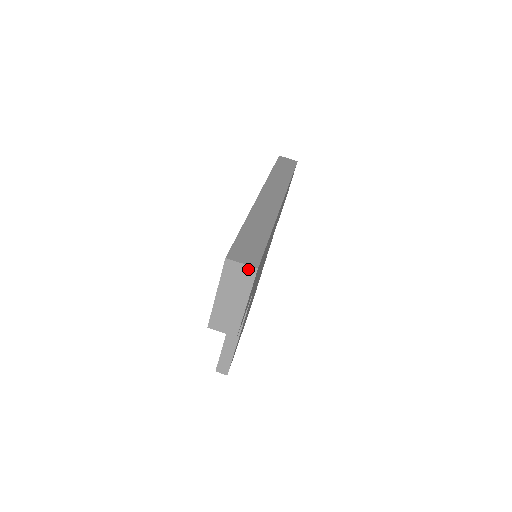
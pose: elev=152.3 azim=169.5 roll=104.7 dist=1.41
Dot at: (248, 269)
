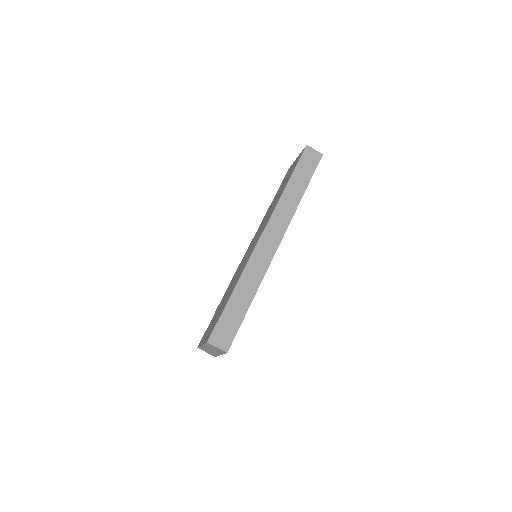
Dot at: (221, 350)
